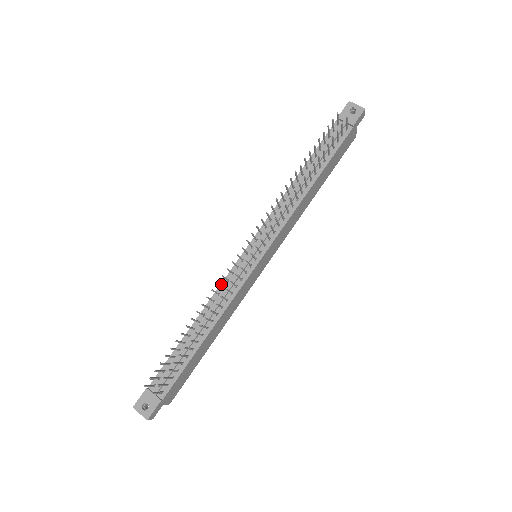
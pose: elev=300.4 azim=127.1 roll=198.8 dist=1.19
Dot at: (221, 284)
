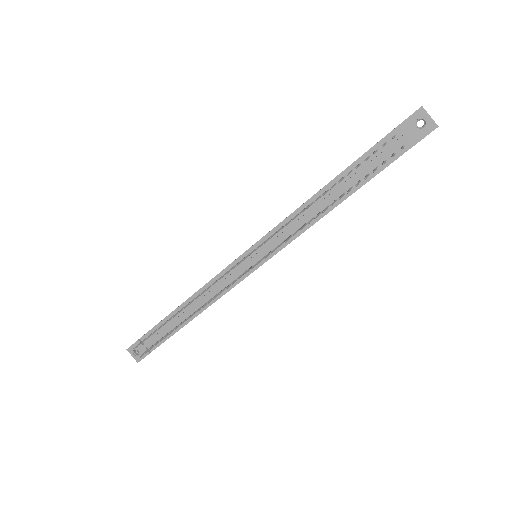
Dot at: (214, 278)
